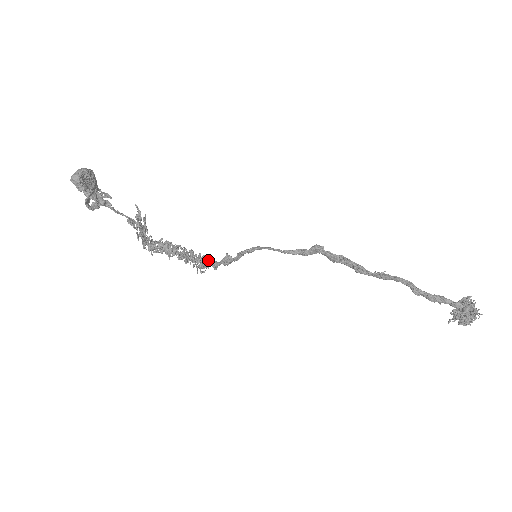
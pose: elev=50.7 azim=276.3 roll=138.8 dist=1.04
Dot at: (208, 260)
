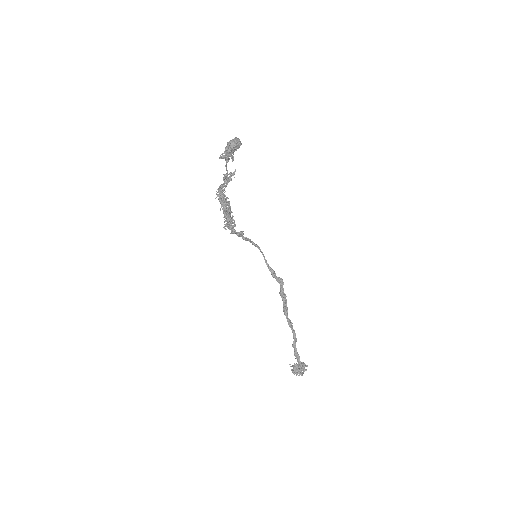
Dot at: occluded
